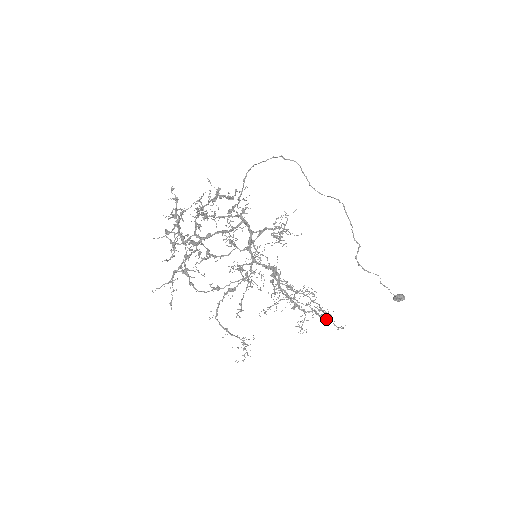
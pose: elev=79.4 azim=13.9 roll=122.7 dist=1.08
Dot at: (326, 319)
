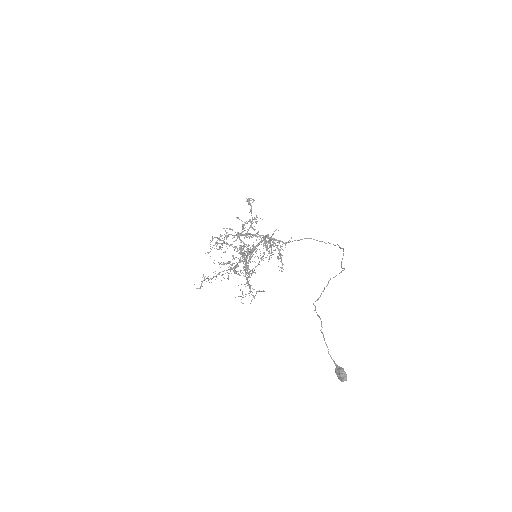
Dot at: occluded
